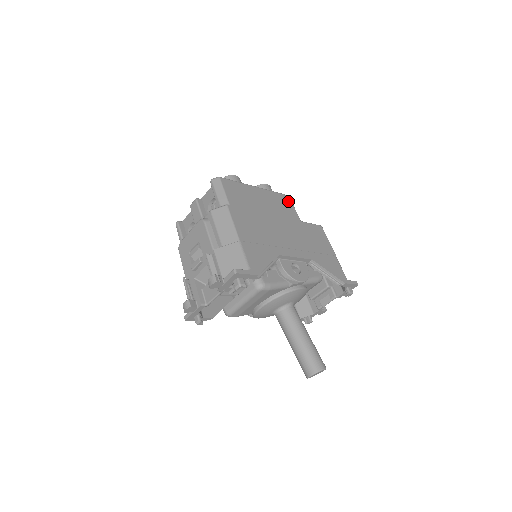
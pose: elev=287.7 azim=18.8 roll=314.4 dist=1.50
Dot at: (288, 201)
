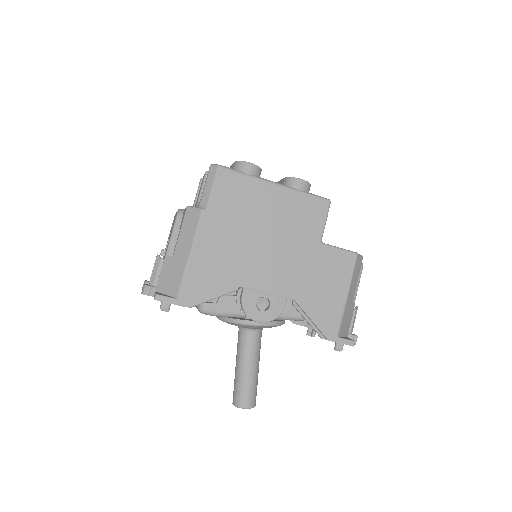
Dot at: (321, 210)
